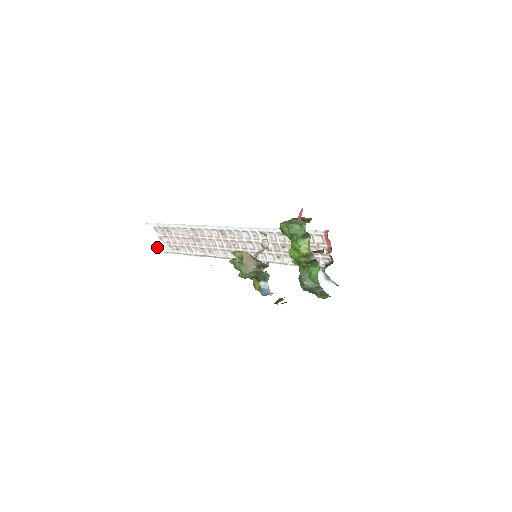
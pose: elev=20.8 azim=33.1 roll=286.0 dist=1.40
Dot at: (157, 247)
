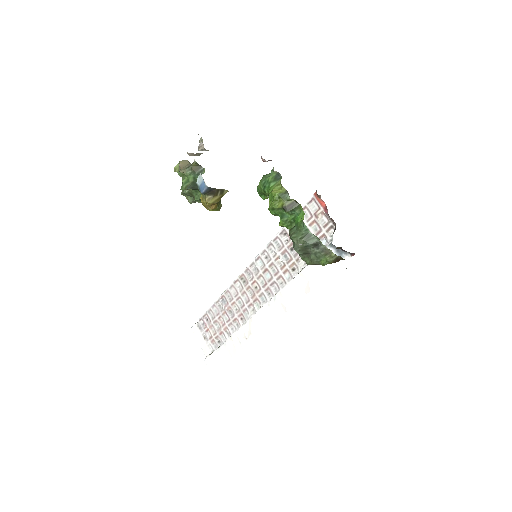
Dot at: (204, 353)
